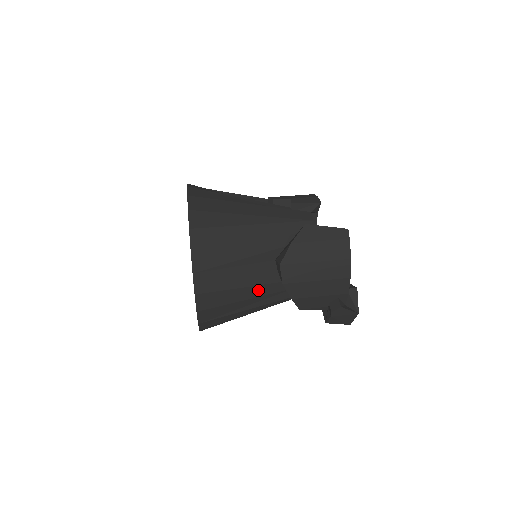
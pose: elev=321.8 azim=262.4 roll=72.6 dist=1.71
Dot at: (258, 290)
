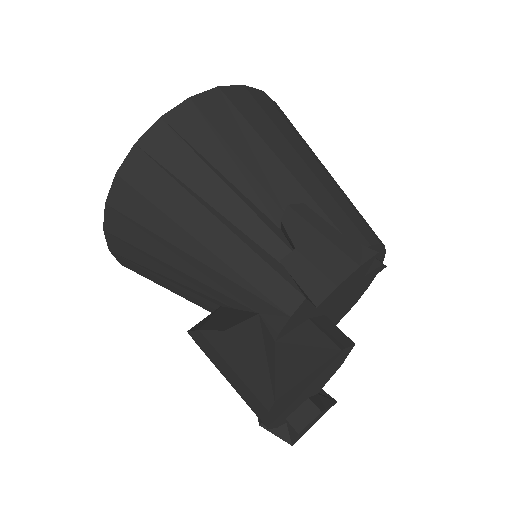
Dot at: occluded
